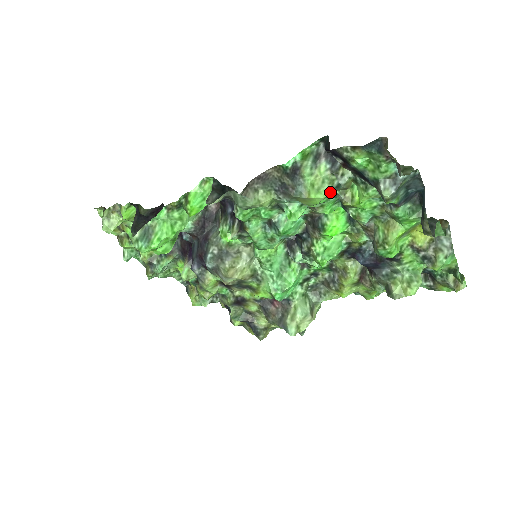
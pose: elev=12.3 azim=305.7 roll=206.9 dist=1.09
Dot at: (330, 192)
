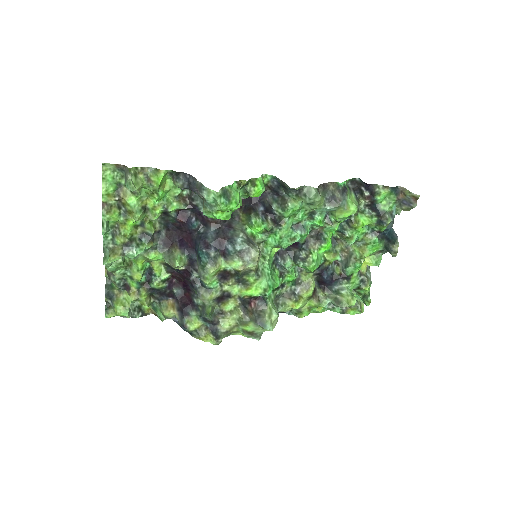
Dot at: (357, 211)
